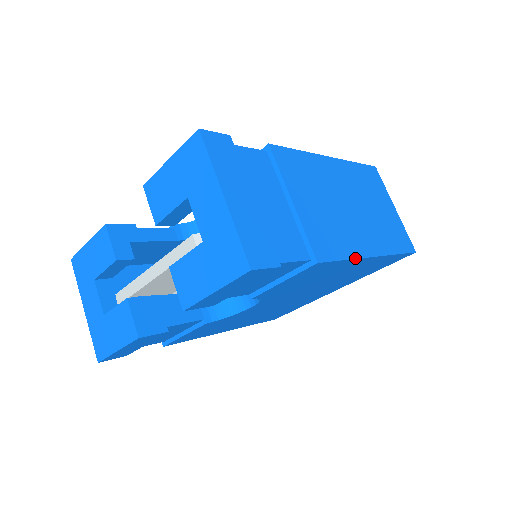
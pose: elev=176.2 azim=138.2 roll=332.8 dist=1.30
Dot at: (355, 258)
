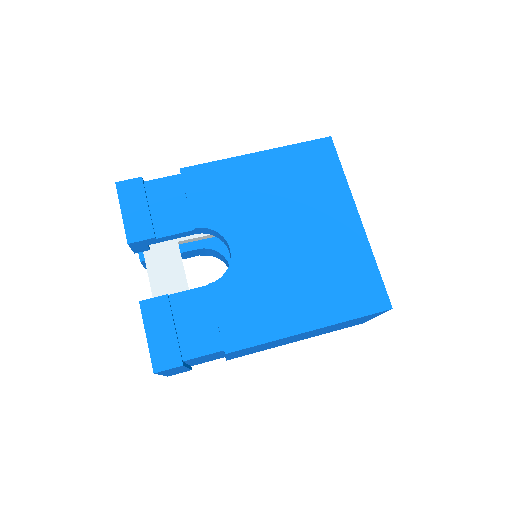
Dot at: occluded
